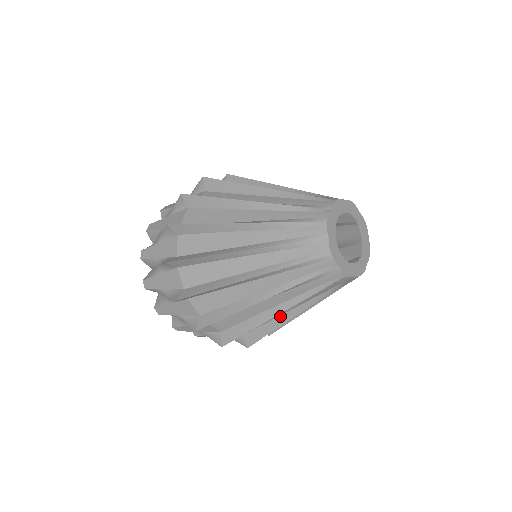
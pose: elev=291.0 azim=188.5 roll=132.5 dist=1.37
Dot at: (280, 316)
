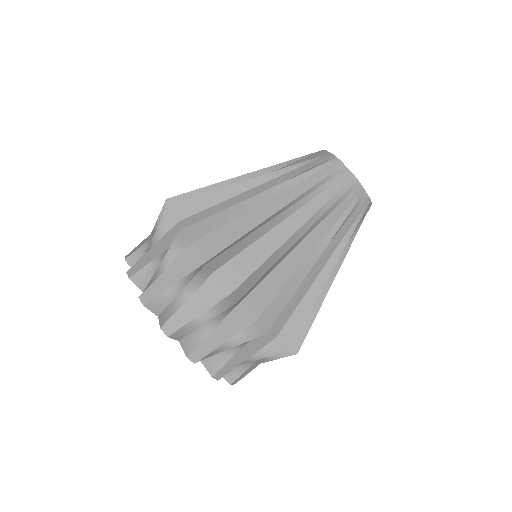
Dot at: (301, 267)
